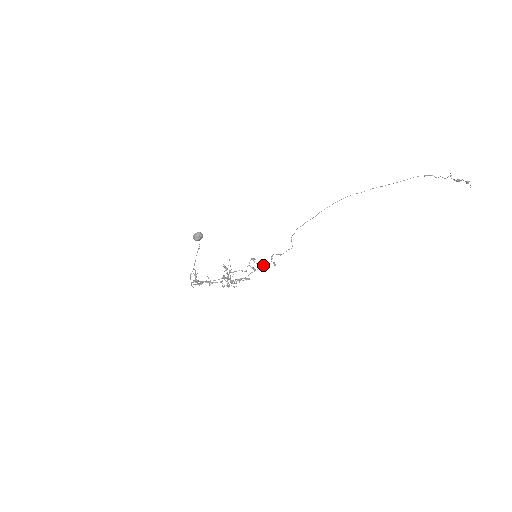
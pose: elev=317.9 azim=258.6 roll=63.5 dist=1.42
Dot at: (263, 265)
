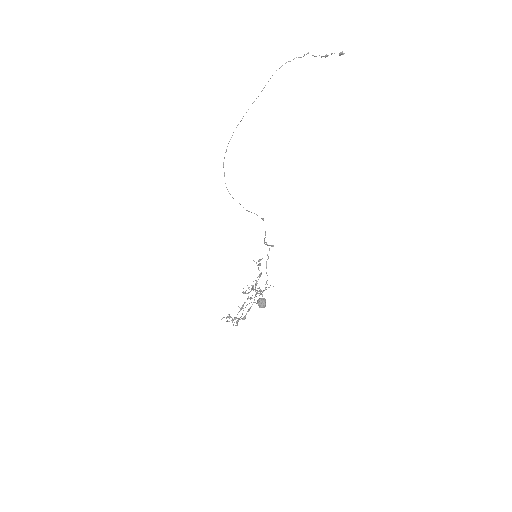
Dot at: occluded
